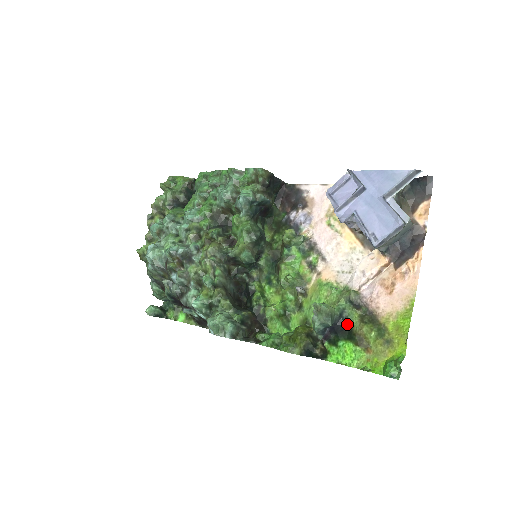
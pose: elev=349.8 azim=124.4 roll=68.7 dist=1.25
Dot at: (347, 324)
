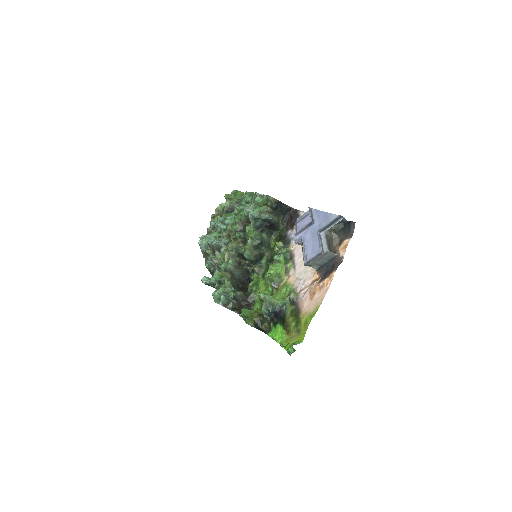
Dot at: (284, 314)
